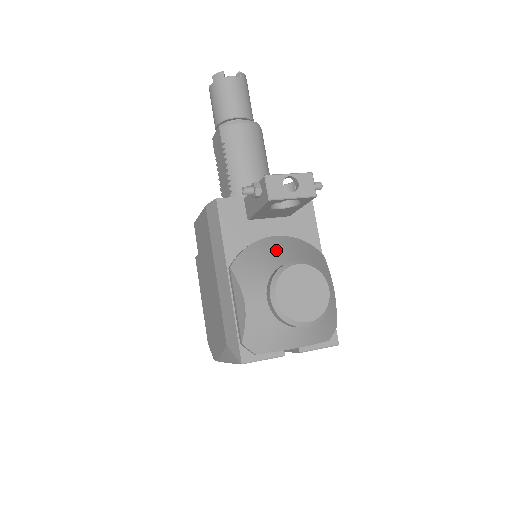
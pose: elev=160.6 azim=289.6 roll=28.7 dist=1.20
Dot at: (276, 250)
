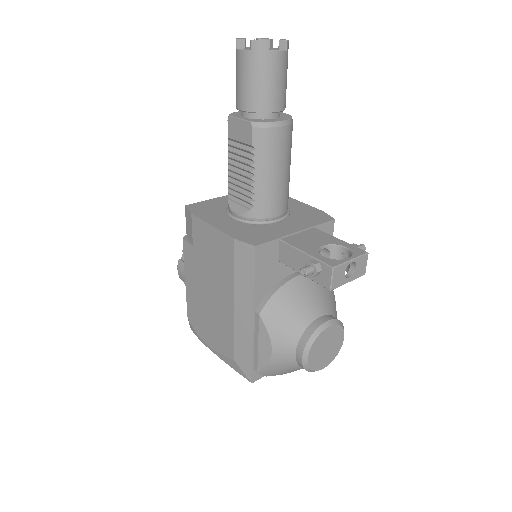
Dot at: (304, 299)
